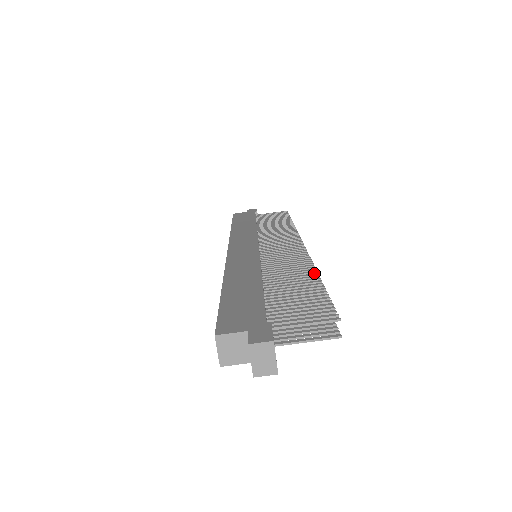
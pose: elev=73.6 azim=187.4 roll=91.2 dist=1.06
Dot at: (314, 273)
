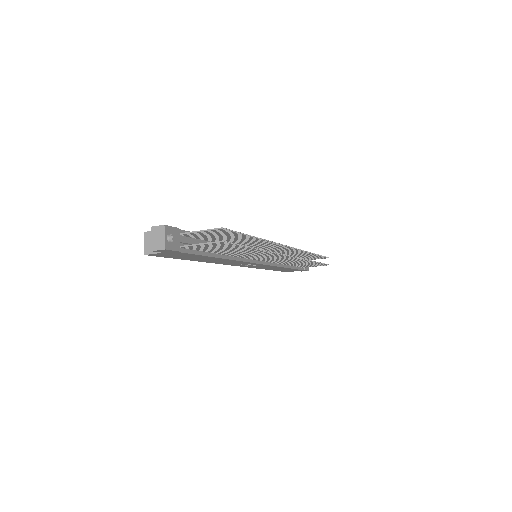
Dot at: (260, 238)
